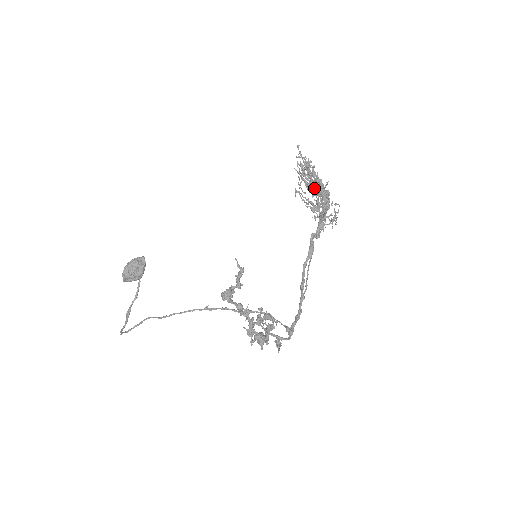
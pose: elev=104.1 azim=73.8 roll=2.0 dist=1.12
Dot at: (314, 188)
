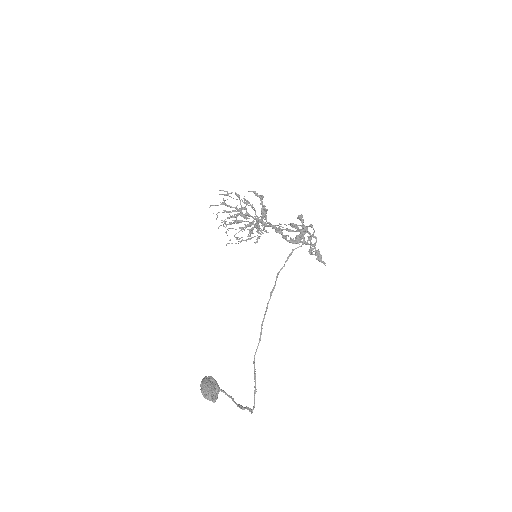
Dot at: (238, 210)
